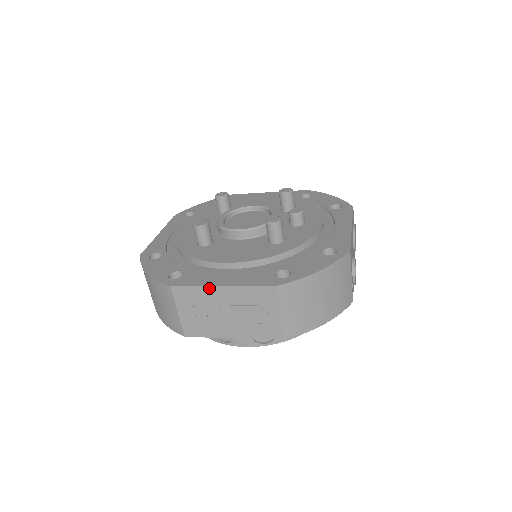
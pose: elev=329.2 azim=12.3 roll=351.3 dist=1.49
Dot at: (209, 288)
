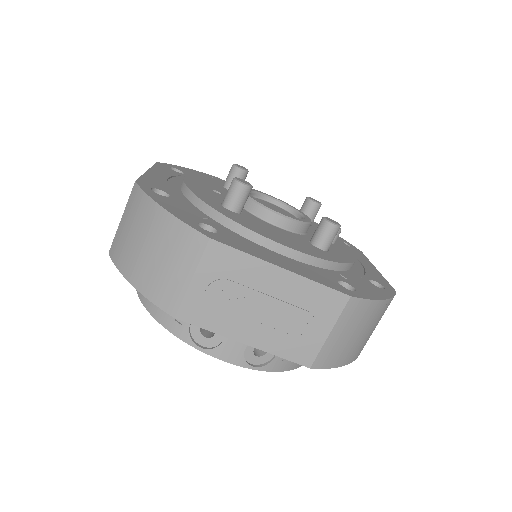
Dot at: (264, 263)
